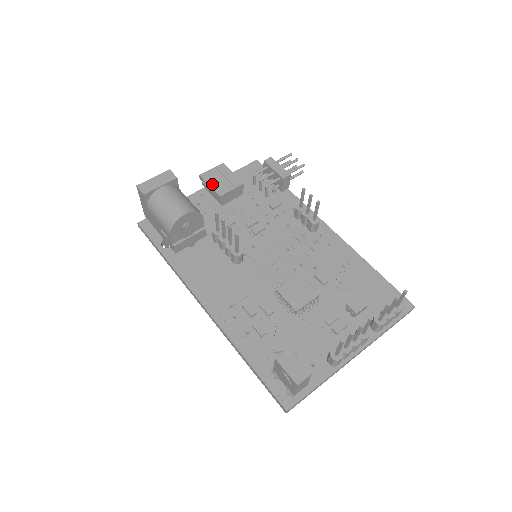
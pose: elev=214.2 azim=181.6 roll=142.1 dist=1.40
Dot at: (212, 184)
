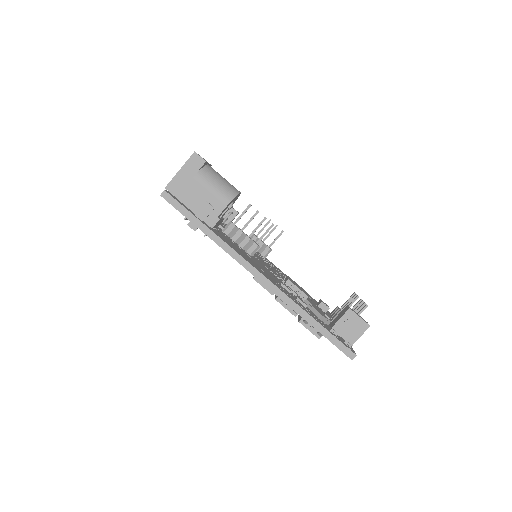
Dot at: occluded
